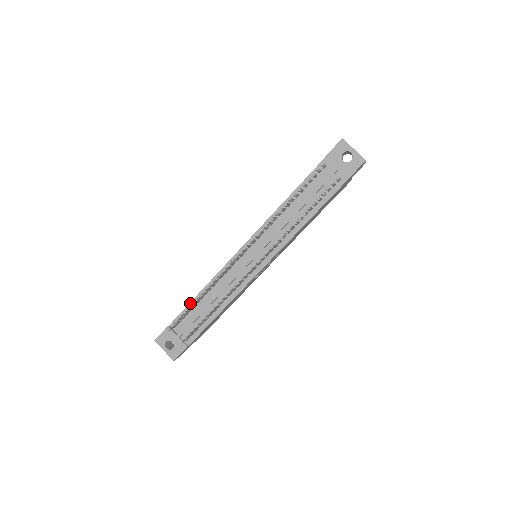
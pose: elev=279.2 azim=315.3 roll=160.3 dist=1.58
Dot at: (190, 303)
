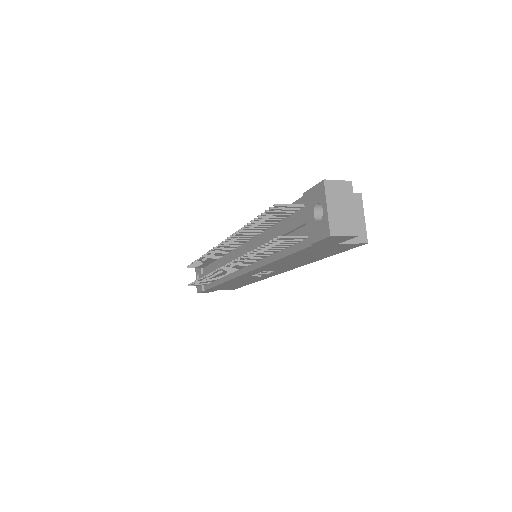
Dot at: occluded
